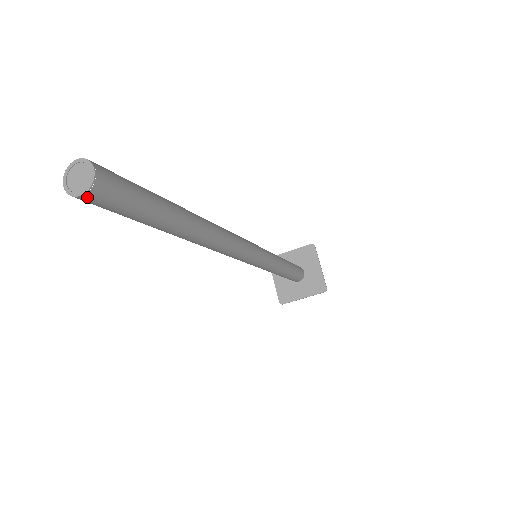
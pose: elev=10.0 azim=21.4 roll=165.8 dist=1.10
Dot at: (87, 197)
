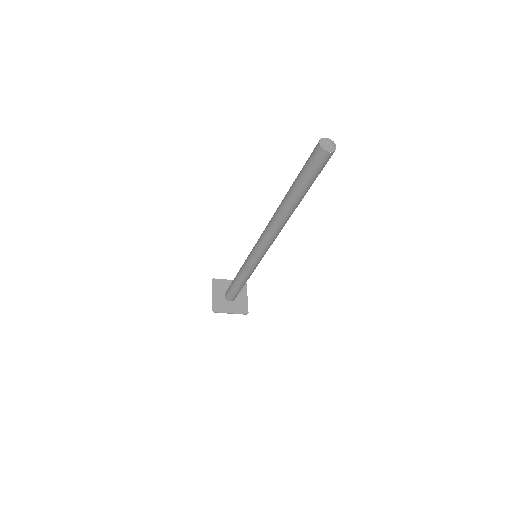
Dot at: (328, 154)
